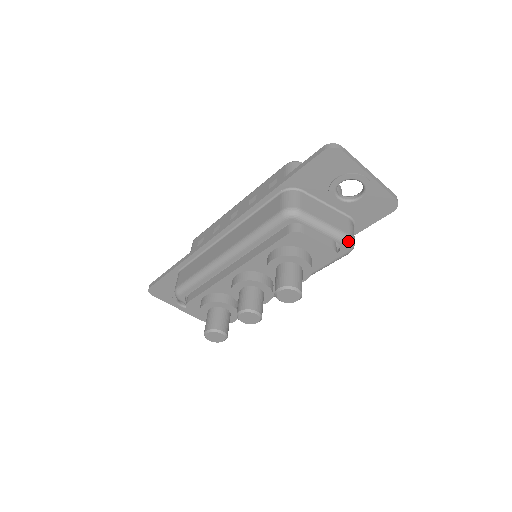
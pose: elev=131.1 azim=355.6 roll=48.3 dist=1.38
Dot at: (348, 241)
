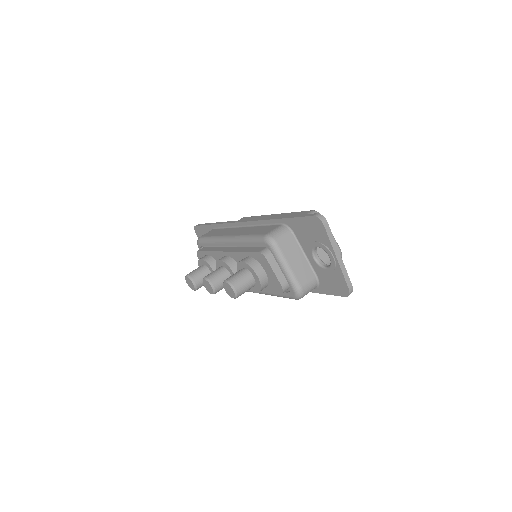
Dot at: (297, 290)
